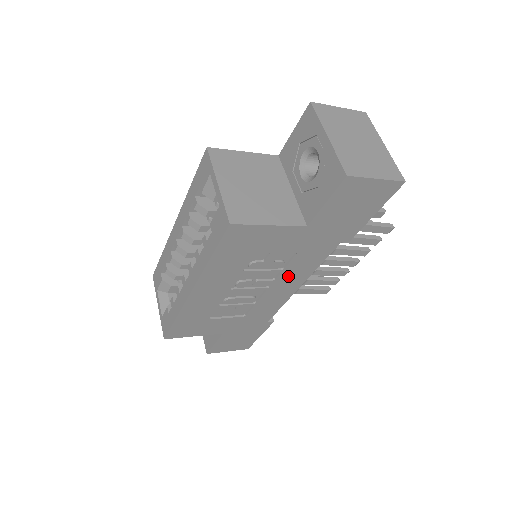
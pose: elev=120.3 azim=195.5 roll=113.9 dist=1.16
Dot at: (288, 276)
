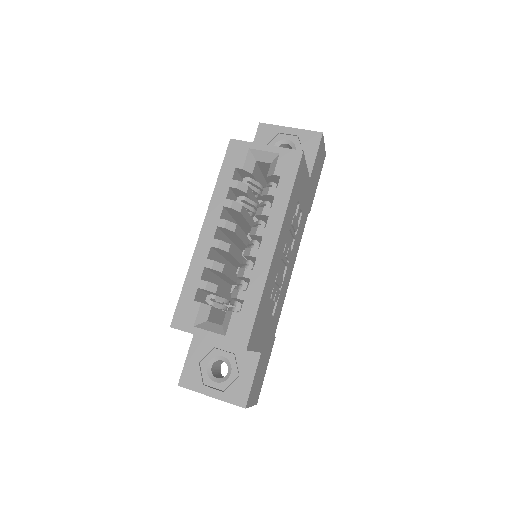
Dot at: (294, 248)
